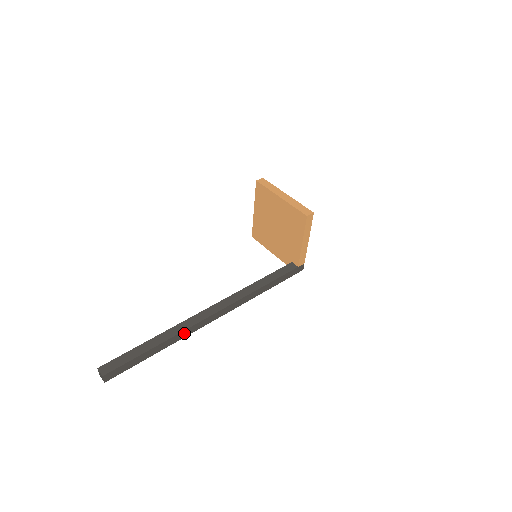
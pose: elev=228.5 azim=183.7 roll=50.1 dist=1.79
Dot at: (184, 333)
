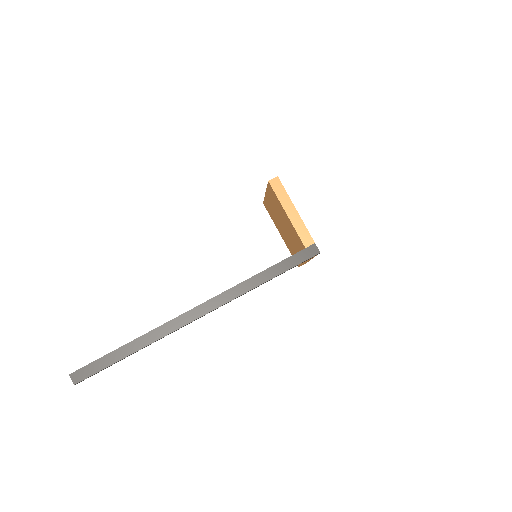
Dot at: (158, 332)
